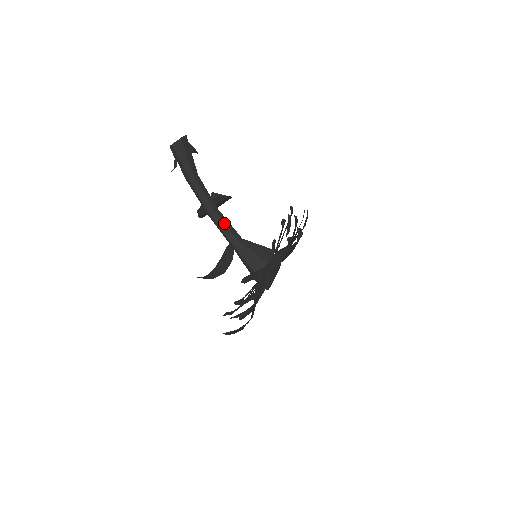
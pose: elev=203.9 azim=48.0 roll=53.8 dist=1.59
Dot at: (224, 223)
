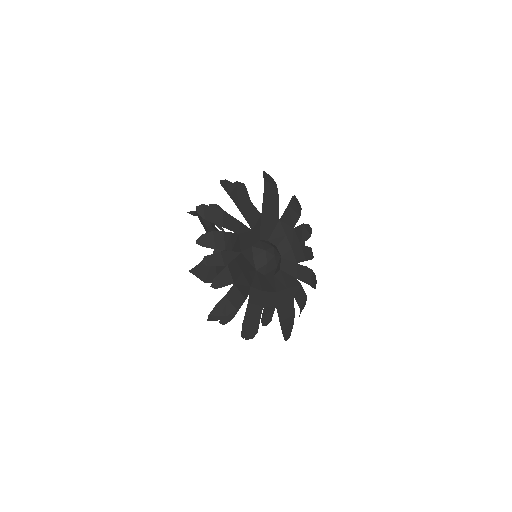
Dot at: occluded
